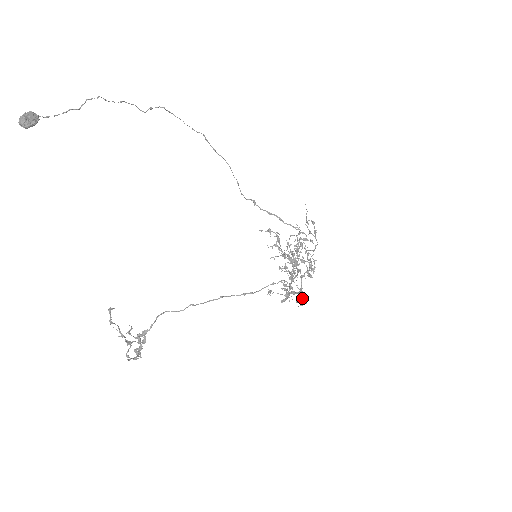
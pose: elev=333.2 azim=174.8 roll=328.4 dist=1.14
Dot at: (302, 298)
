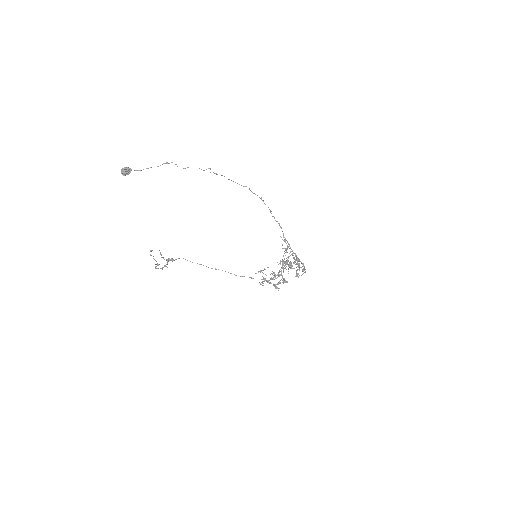
Dot at: (285, 282)
